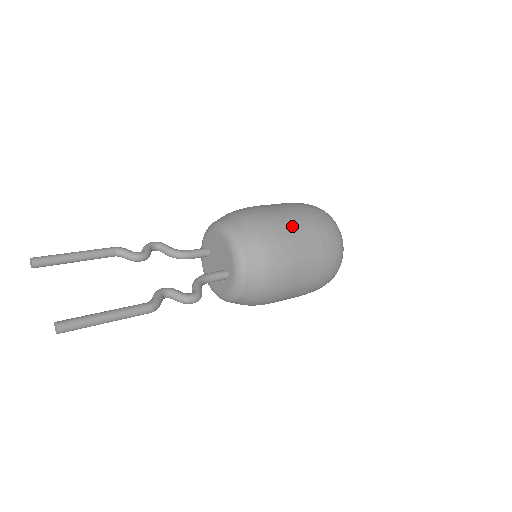
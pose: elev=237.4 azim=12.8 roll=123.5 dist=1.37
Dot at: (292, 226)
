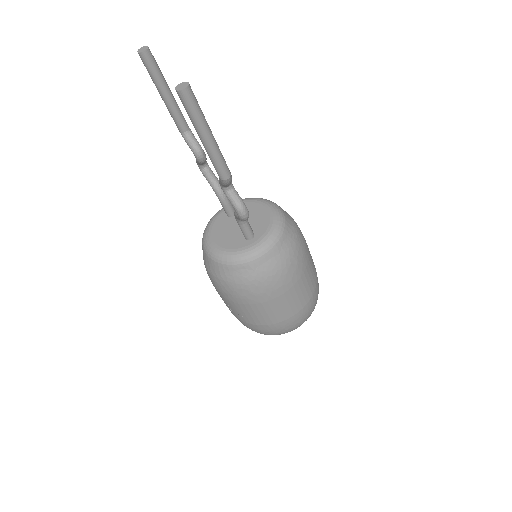
Dot at: occluded
